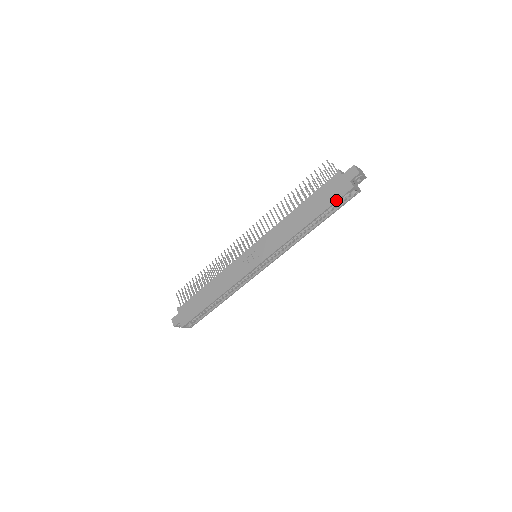
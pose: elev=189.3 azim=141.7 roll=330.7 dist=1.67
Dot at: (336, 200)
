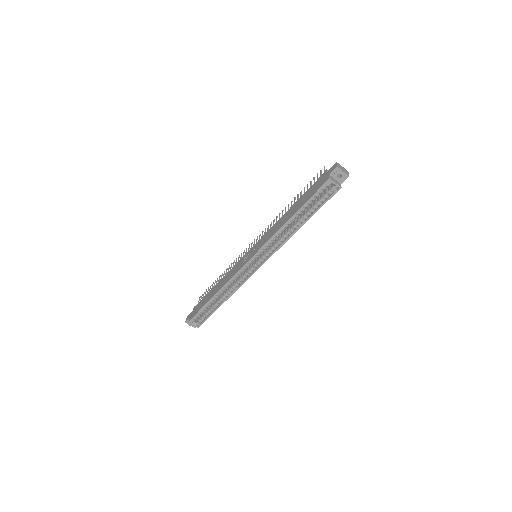
Dot at: (315, 192)
